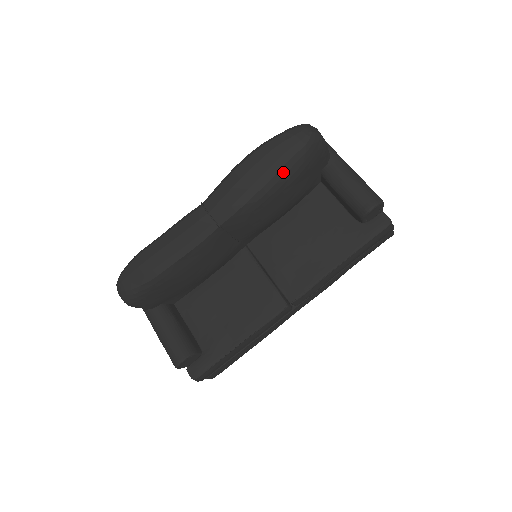
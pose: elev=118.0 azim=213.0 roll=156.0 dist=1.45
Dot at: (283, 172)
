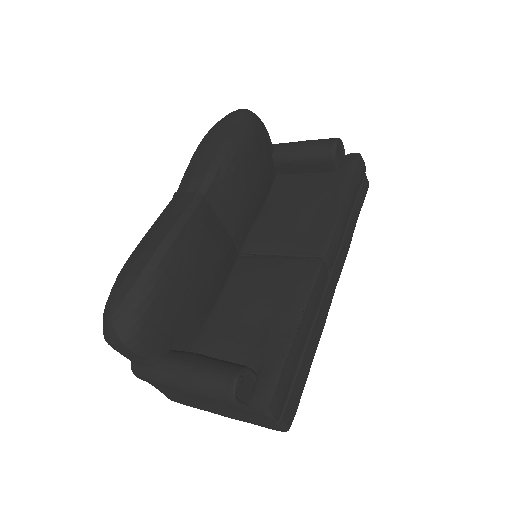
Dot at: (240, 135)
